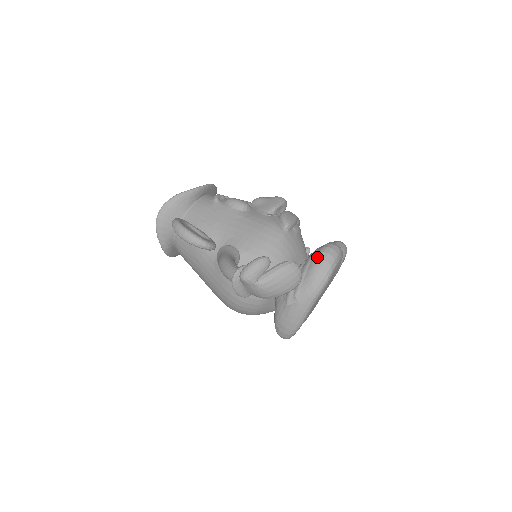
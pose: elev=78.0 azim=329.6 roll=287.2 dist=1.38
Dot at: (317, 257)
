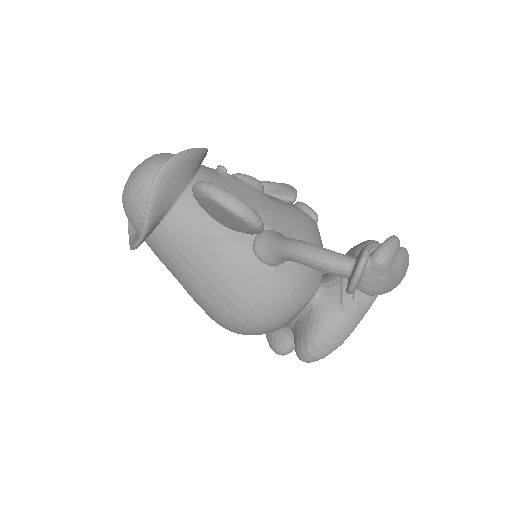
Dot at: occluded
